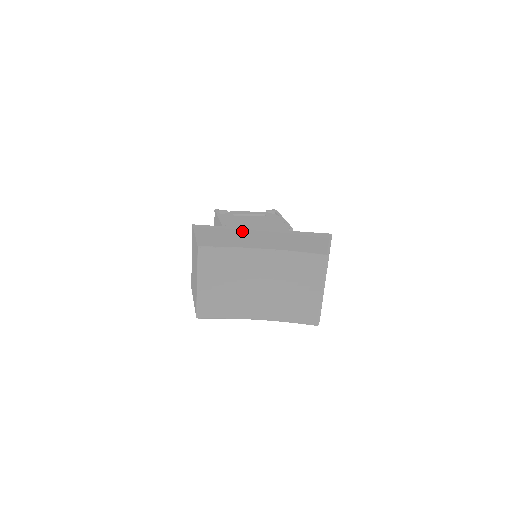
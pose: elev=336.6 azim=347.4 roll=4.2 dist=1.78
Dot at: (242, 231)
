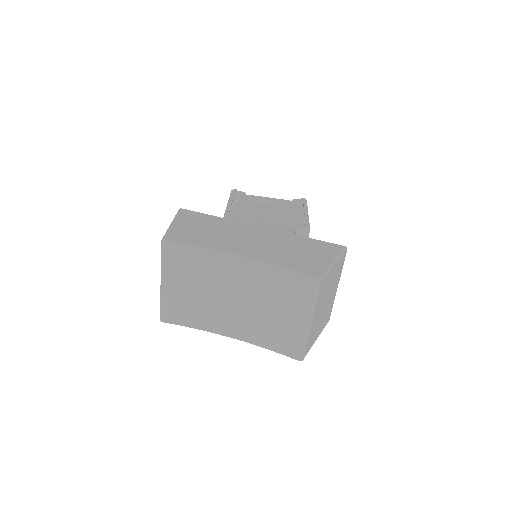
Dot at: (232, 226)
